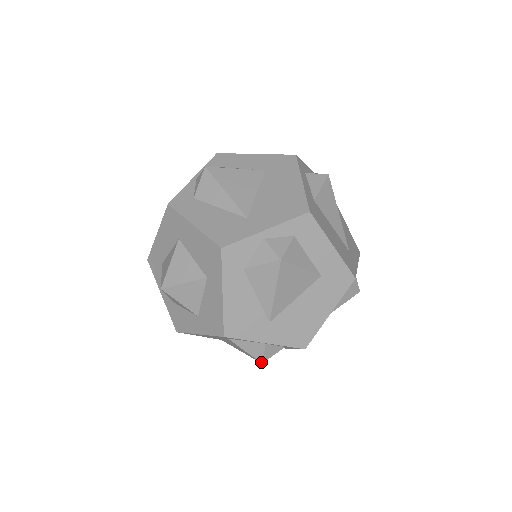
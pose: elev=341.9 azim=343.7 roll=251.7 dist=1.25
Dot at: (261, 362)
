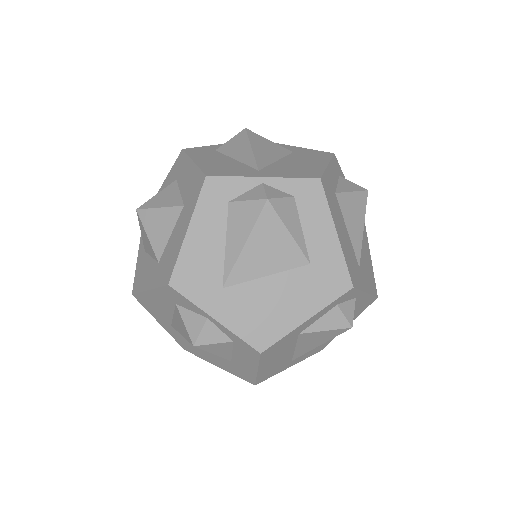
Dot at: occluded
